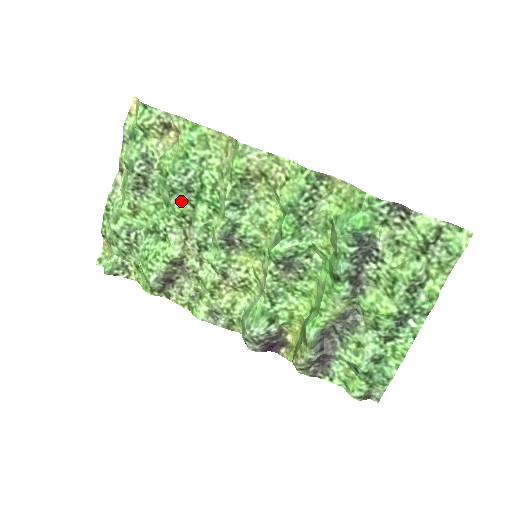
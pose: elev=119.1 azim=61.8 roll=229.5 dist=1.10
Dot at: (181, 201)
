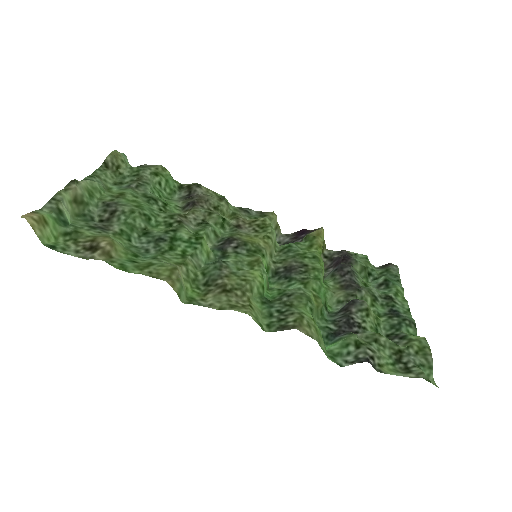
Dot at: (159, 231)
